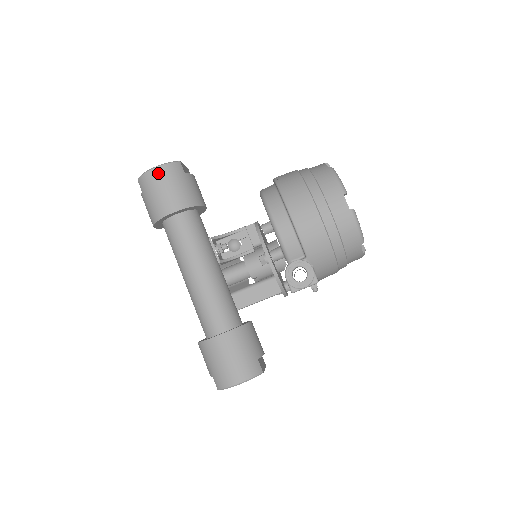
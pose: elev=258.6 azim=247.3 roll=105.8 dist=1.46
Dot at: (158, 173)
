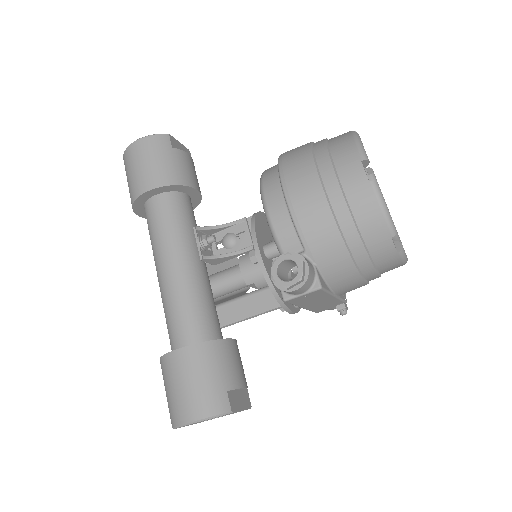
Dot at: (139, 146)
